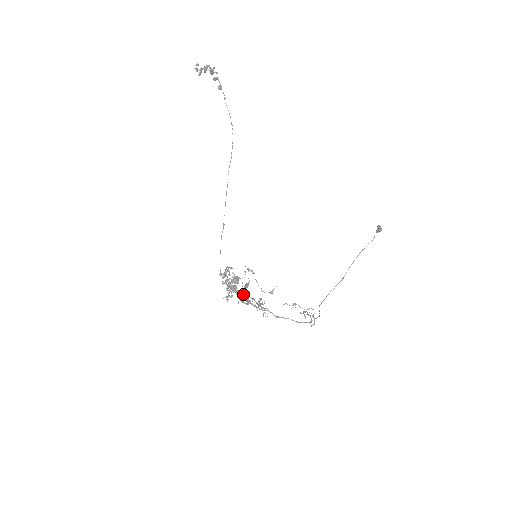
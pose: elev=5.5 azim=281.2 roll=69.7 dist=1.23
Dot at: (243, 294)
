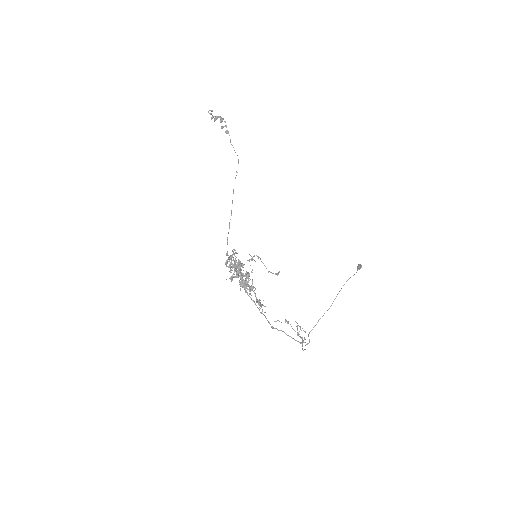
Dot at: (248, 276)
